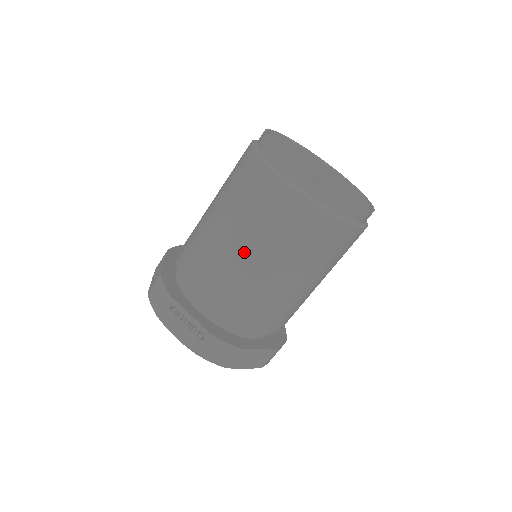
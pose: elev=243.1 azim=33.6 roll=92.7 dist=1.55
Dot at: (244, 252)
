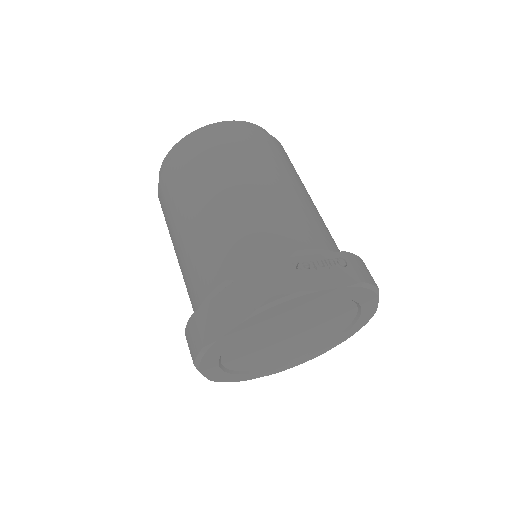
Dot at: (276, 184)
